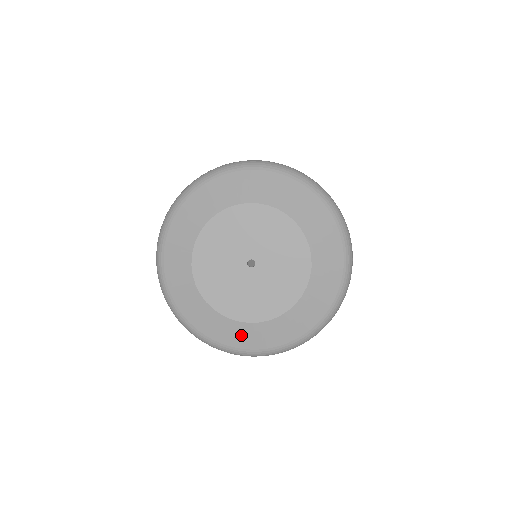
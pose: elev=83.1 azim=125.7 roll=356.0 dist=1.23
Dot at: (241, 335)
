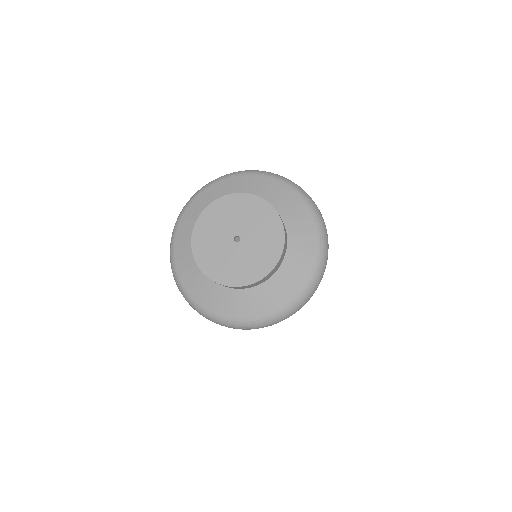
Dot at: (207, 295)
